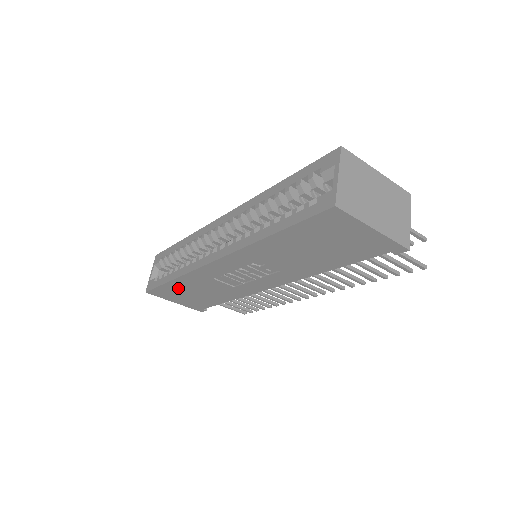
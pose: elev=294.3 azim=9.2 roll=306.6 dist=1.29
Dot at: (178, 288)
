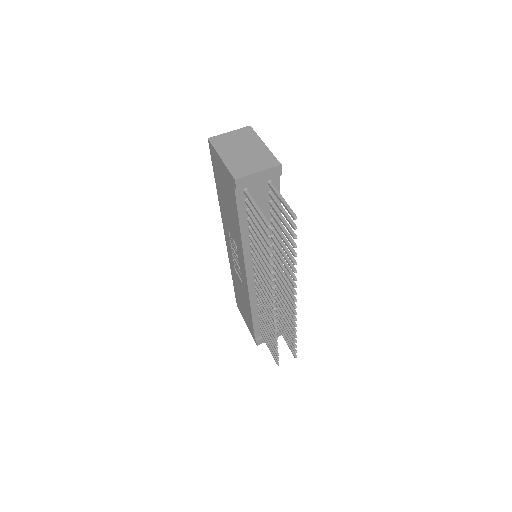
Dot at: (238, 294)
